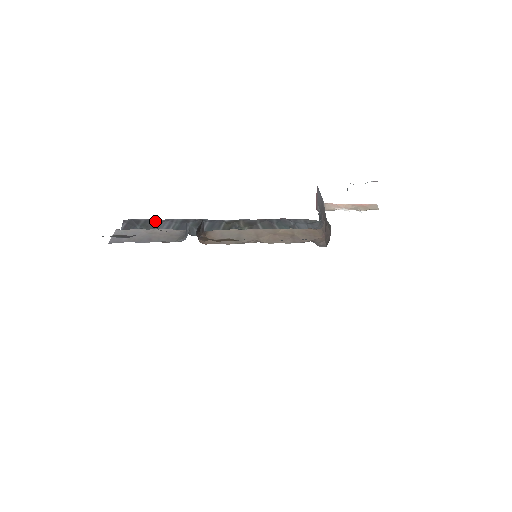
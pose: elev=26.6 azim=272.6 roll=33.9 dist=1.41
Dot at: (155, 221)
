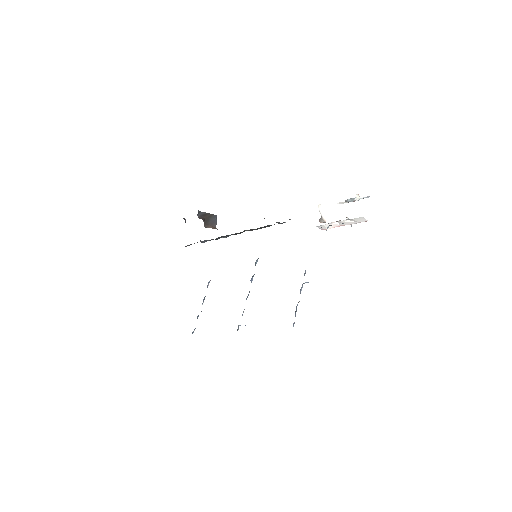
Dot at: occluded
